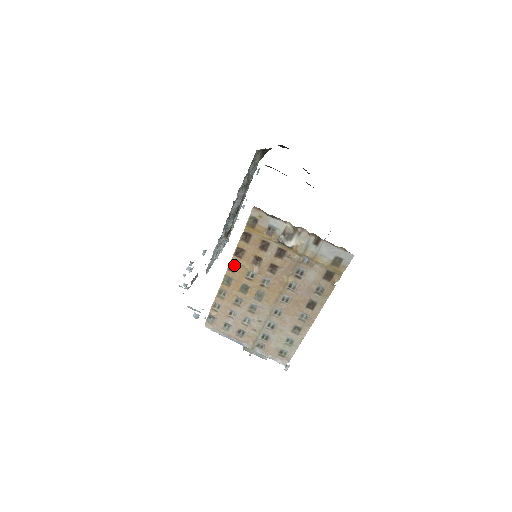
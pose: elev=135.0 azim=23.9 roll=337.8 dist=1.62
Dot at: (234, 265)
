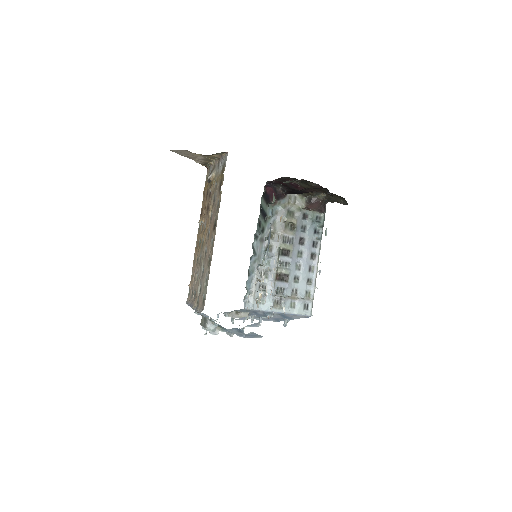
Dot at: occluded
